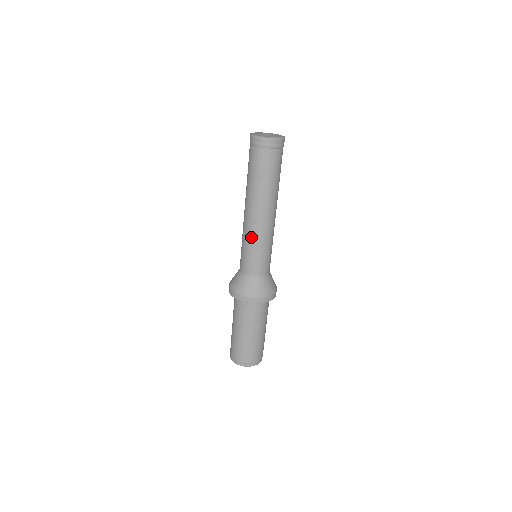
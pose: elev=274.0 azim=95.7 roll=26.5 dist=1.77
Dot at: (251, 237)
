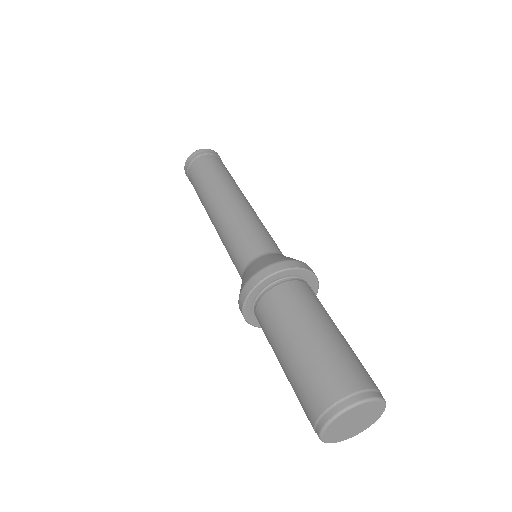
Dot at: (229, 223)
